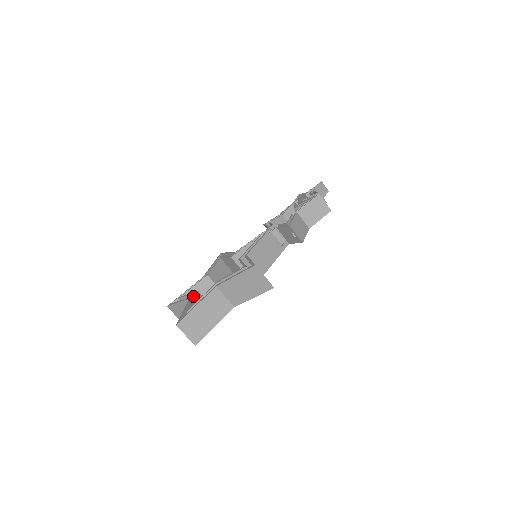
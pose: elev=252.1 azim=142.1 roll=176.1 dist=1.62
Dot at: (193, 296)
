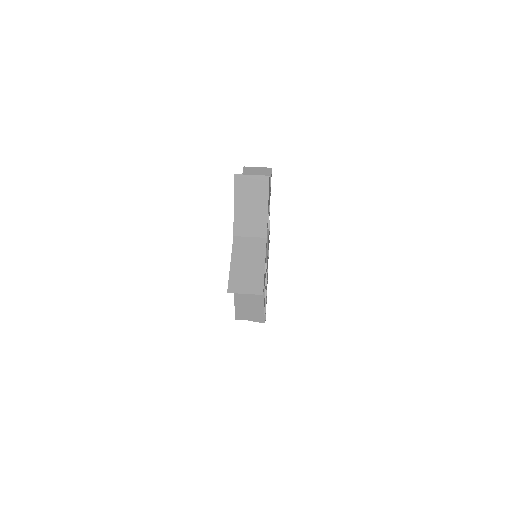
Dot at: occluded
